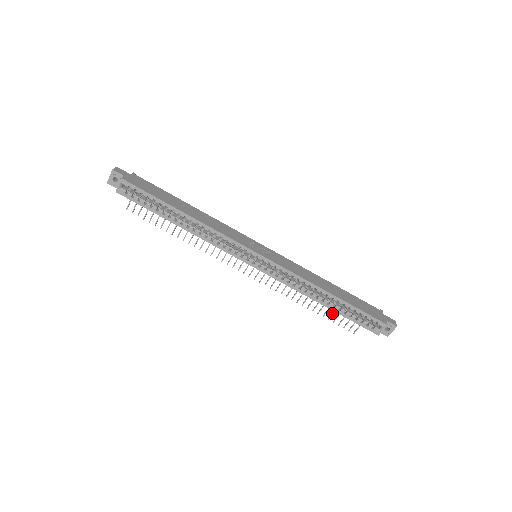
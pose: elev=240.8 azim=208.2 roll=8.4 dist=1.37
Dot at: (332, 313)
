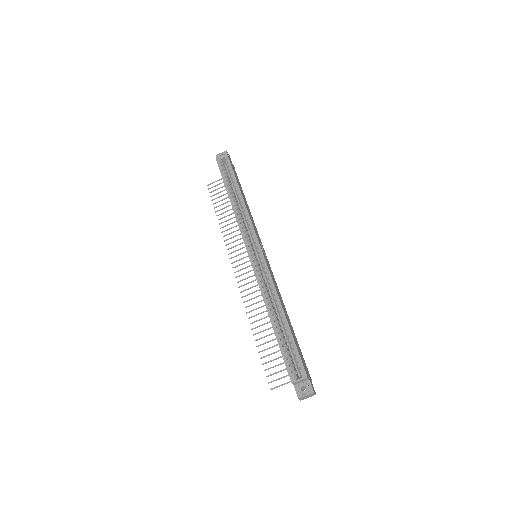
Dot at: (269, 354)
